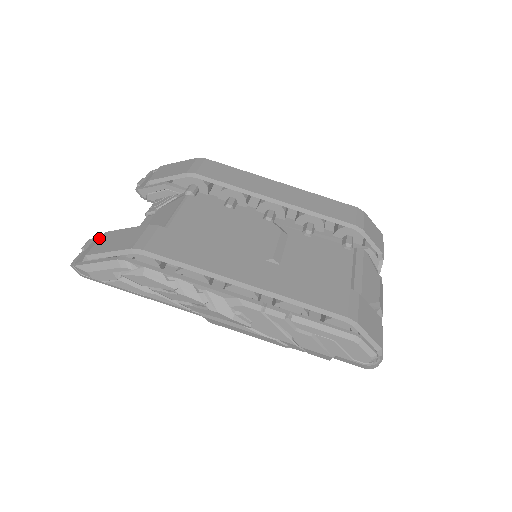
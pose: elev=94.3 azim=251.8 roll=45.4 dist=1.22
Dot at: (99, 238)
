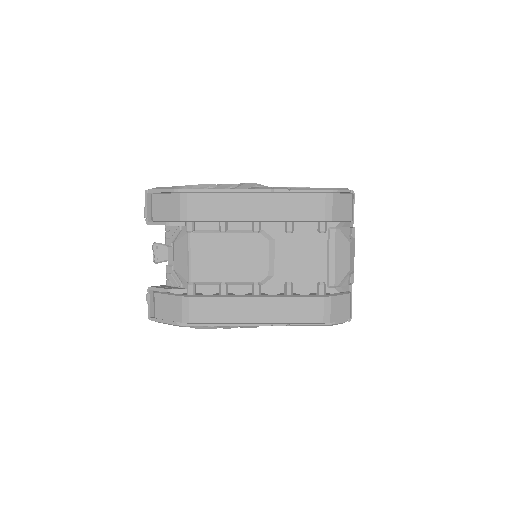
Dot at: (151, 290)
